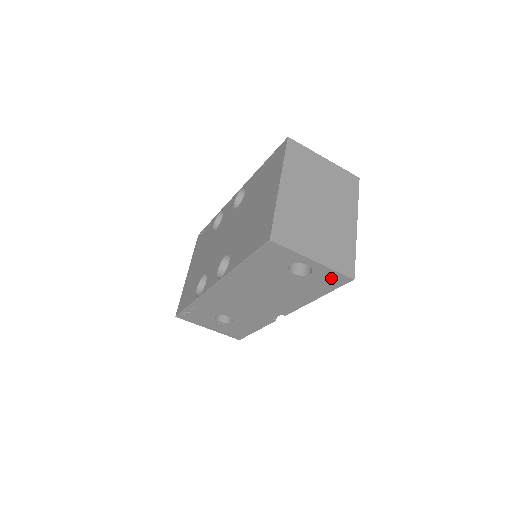
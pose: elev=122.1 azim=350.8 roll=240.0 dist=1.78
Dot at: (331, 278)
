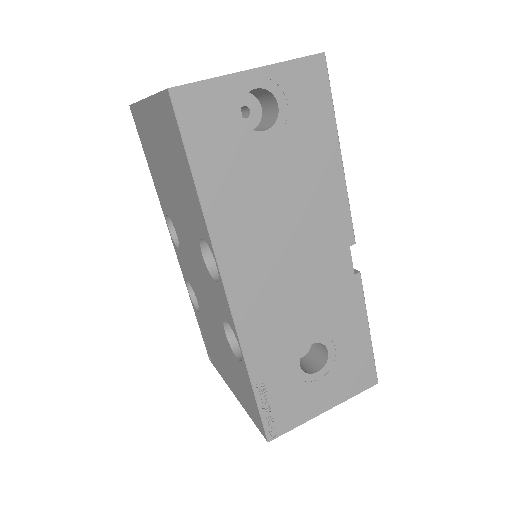
Dot at: (304, 83)
